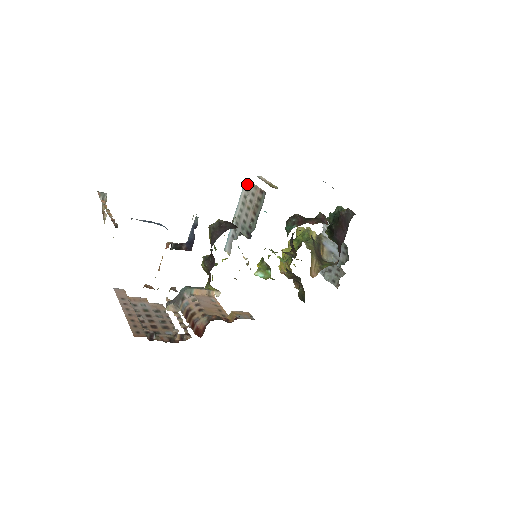
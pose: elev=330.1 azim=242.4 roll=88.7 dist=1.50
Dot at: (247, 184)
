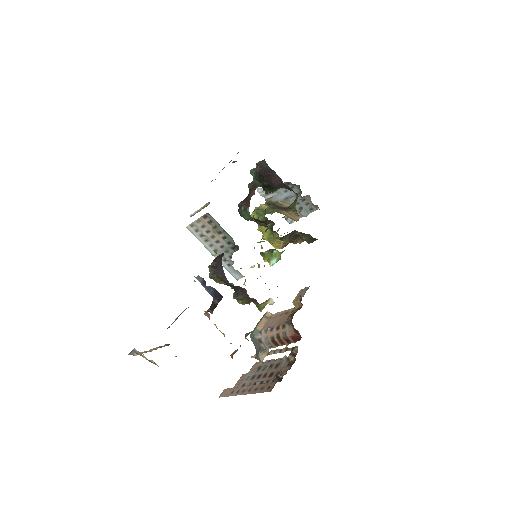
Dot at: (192, 228)
